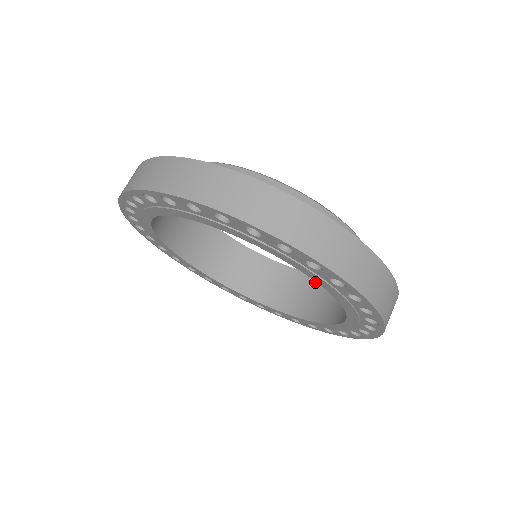
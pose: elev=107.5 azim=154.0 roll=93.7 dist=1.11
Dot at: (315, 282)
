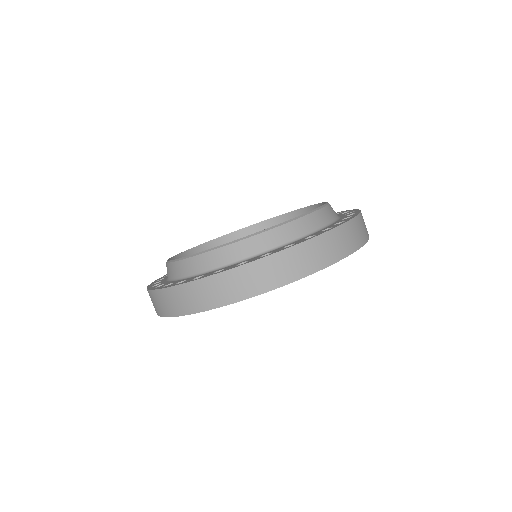
Dot at: (227, 241)
